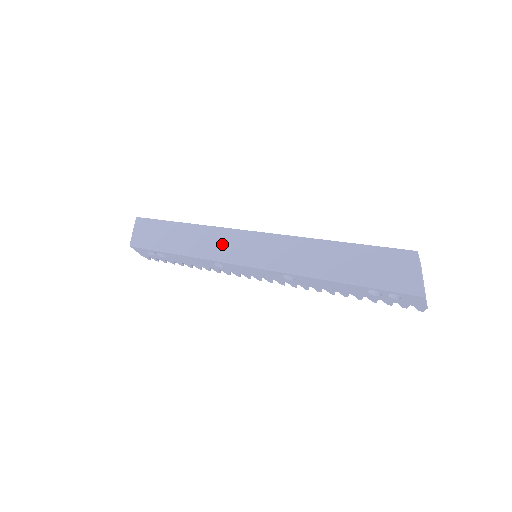
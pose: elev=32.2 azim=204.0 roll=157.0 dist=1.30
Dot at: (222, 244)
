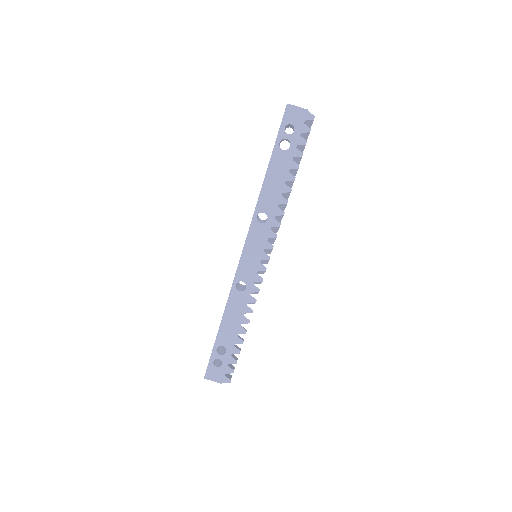
Dot at: occluded
